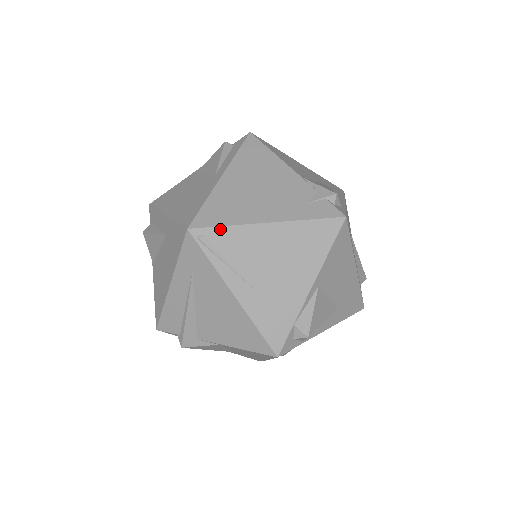
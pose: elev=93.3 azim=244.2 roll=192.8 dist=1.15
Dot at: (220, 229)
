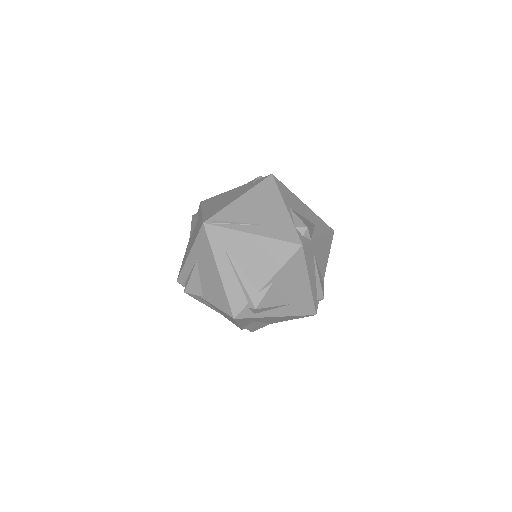
Dot at: (219, 213)
